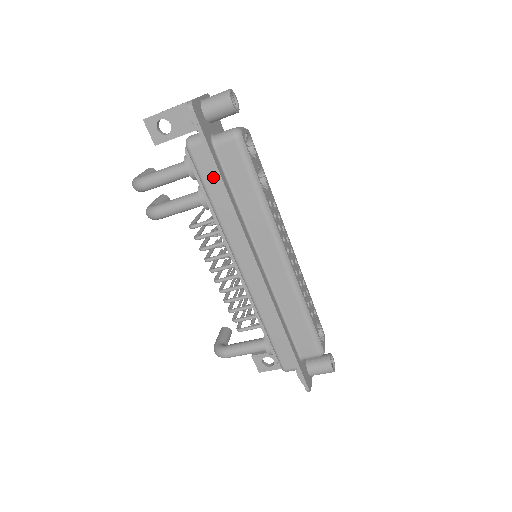
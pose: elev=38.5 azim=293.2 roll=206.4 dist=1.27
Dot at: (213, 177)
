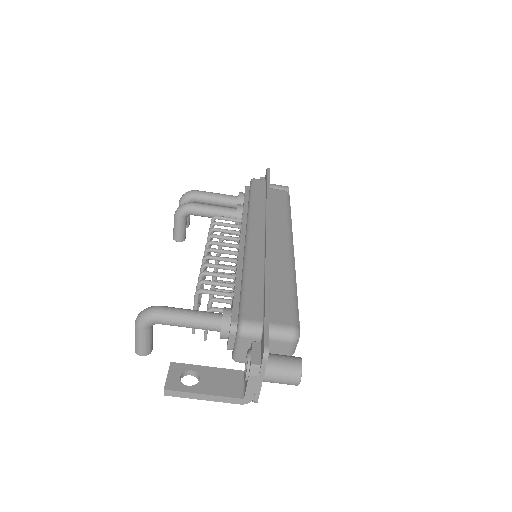
Dot at: (262, 191)
